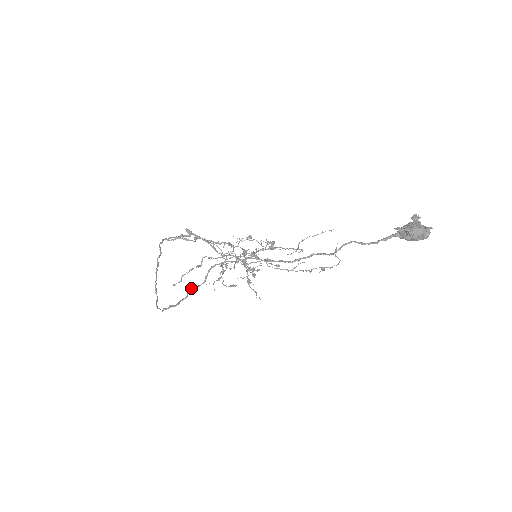
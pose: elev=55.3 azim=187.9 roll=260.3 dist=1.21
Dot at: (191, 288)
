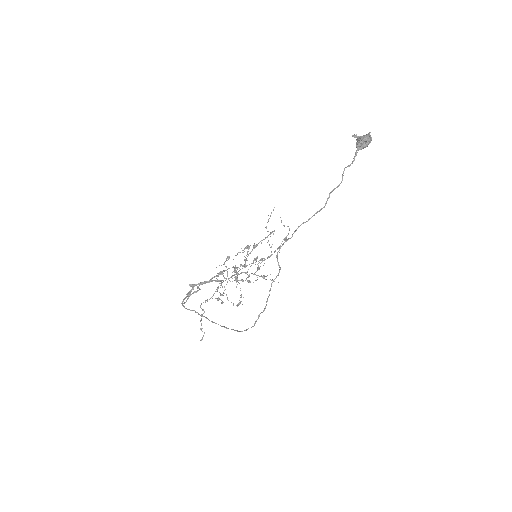
Dot at: occluded
